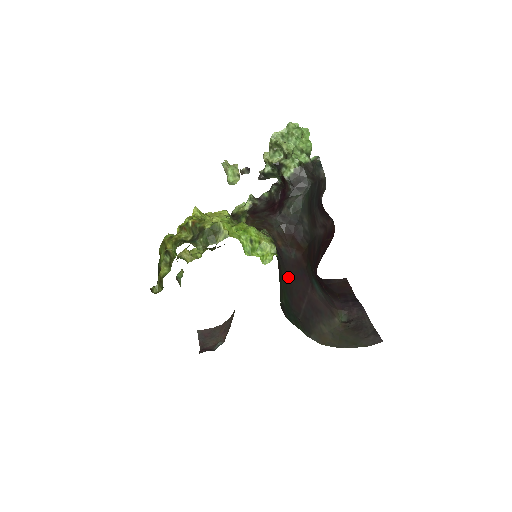
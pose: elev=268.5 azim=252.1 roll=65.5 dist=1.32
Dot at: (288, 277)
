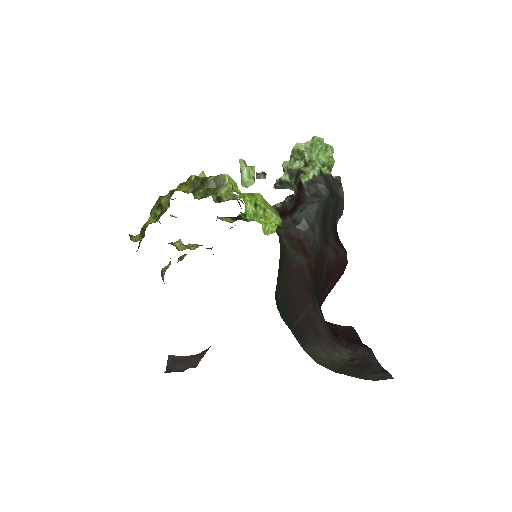
Dot at: (289, 278)
